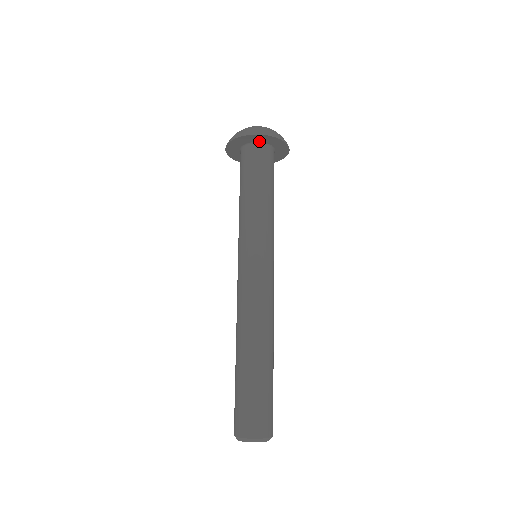
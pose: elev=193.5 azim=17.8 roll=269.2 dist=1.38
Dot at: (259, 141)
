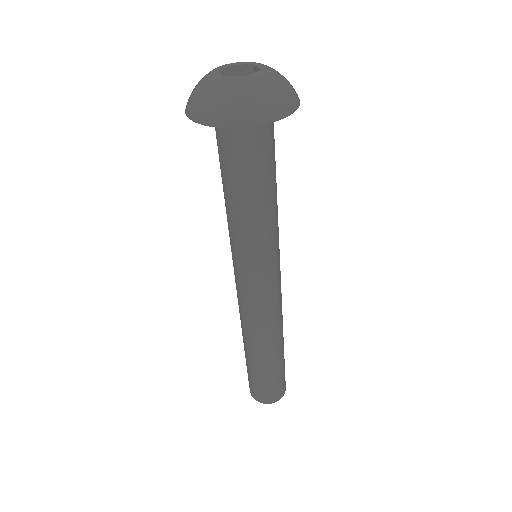
Dot at: occluded
